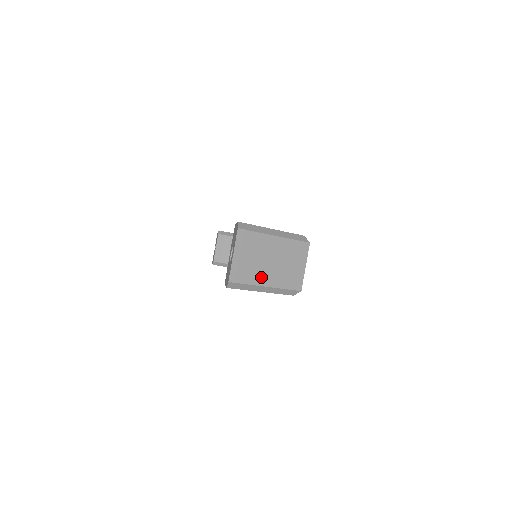
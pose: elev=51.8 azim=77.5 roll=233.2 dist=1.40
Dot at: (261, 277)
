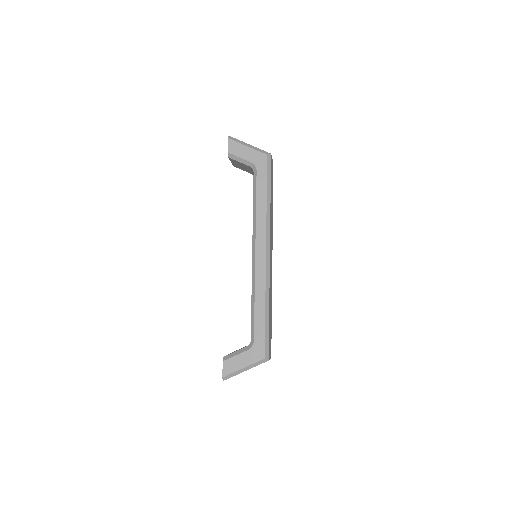
Dot at: occluded
